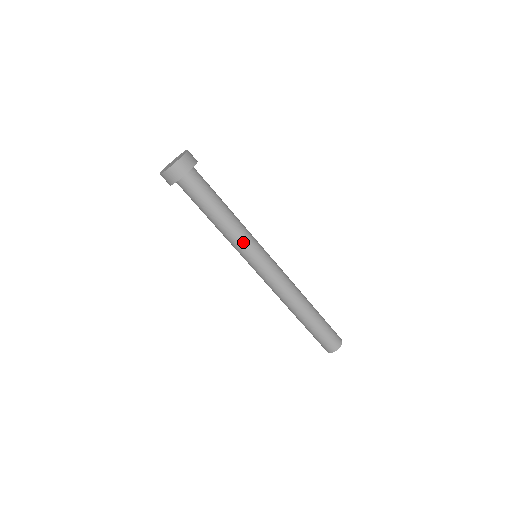
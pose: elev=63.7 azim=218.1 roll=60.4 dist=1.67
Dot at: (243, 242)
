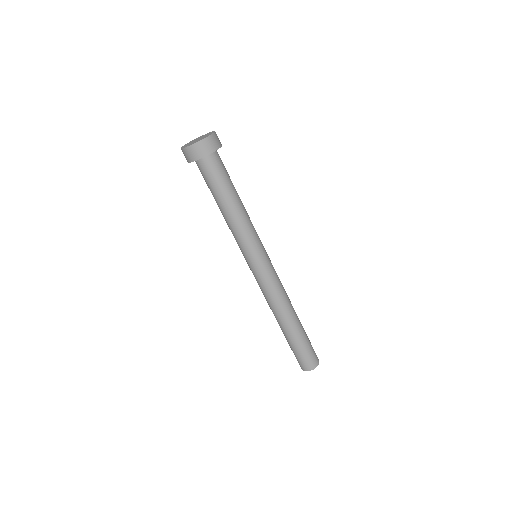
Dot at: (247, 239)
